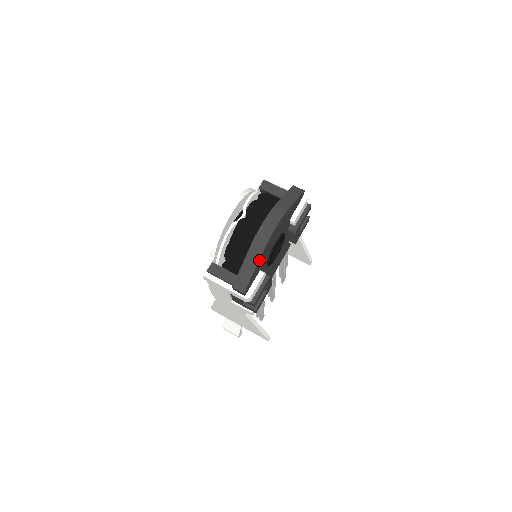
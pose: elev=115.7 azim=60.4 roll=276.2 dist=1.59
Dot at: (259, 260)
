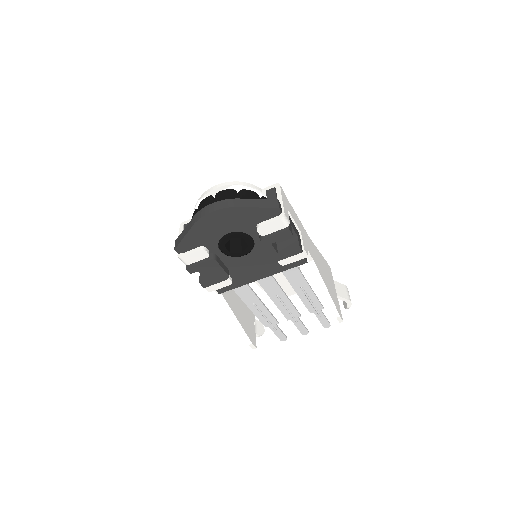
Dot at: (191, 230)
